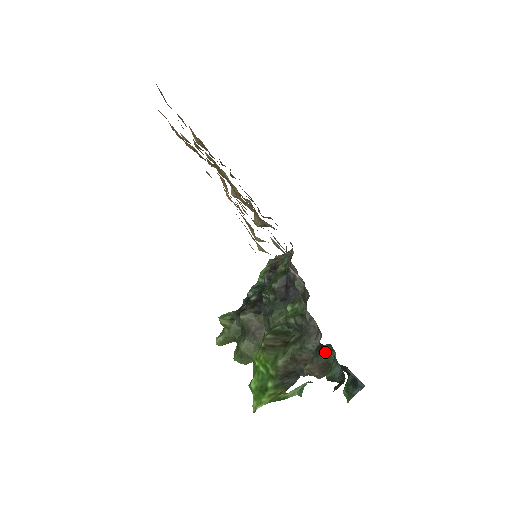
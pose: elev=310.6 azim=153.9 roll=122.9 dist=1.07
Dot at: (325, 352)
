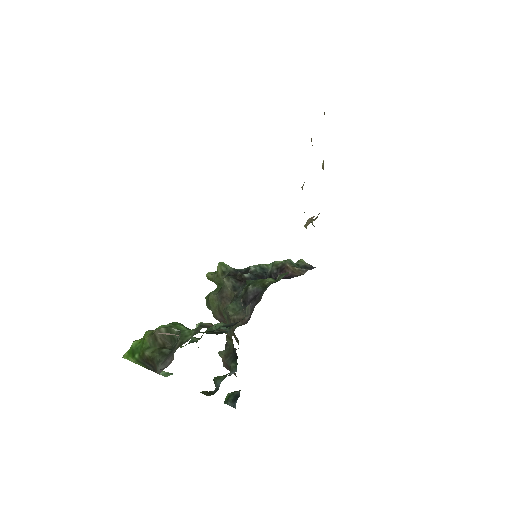
Dot at: (234, 363)
